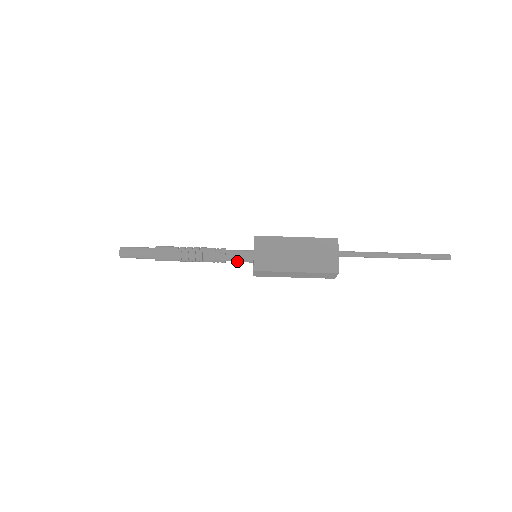
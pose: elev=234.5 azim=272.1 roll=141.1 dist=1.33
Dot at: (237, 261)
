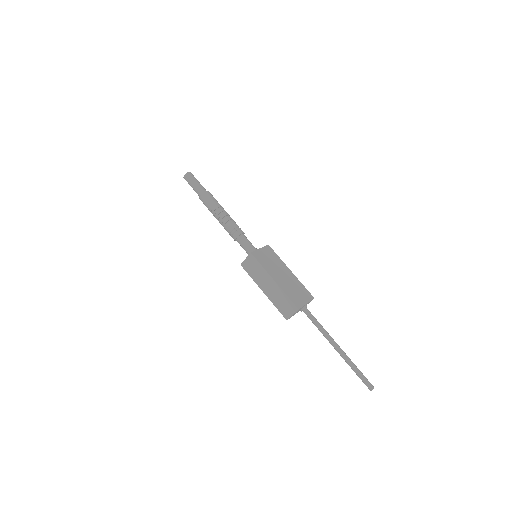
Dot at: (243, 245)
